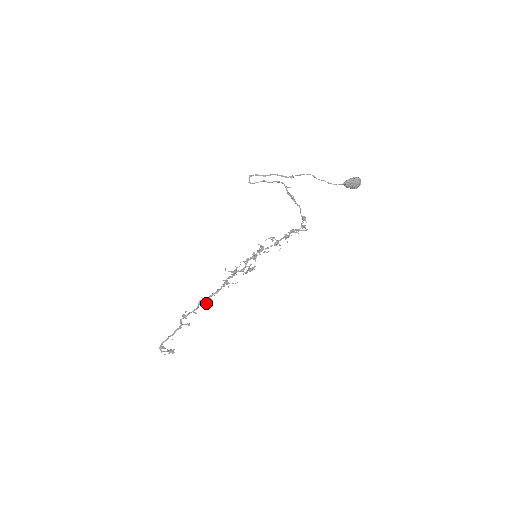
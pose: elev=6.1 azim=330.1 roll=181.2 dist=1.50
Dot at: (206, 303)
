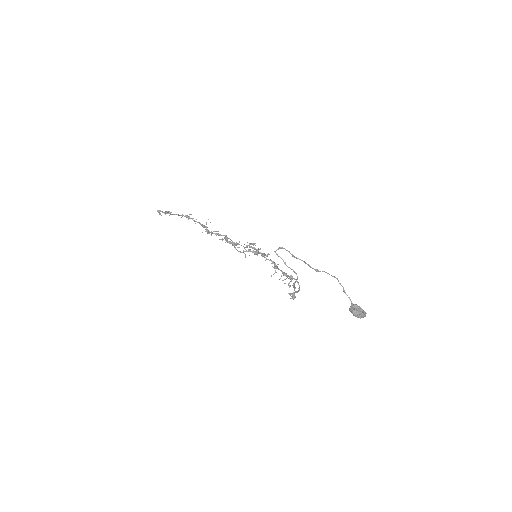
Dot at: (205, 229)
